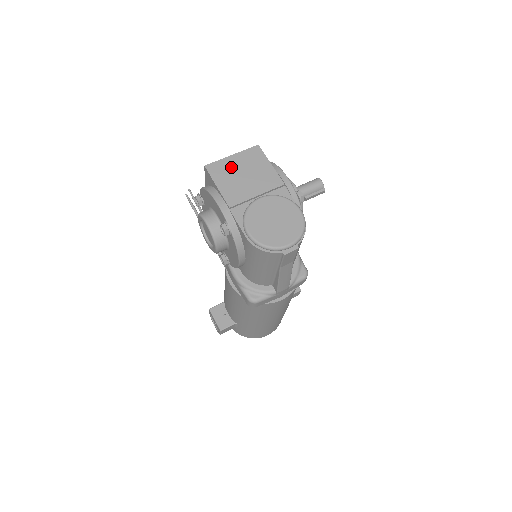
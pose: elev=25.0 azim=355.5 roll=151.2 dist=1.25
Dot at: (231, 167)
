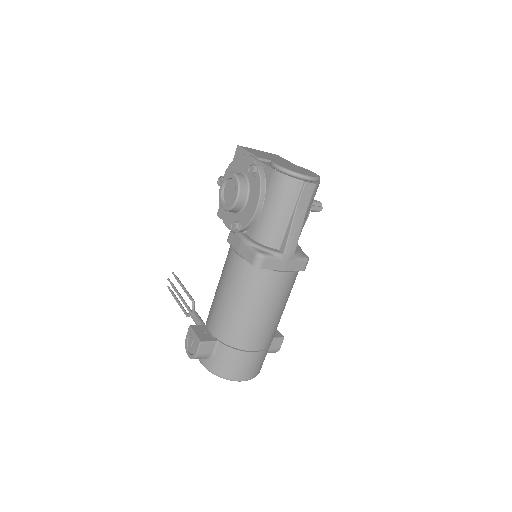
Dot at: (258, 151)
